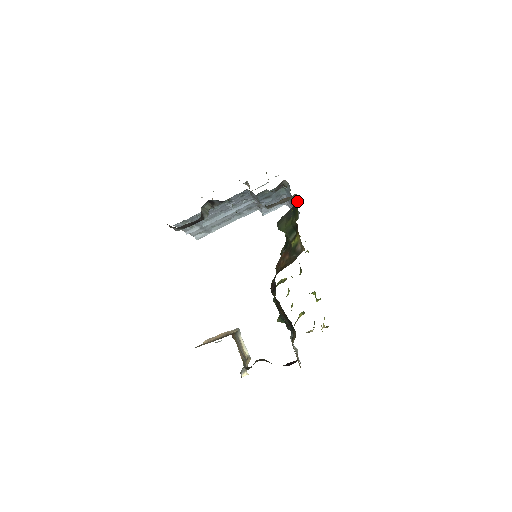
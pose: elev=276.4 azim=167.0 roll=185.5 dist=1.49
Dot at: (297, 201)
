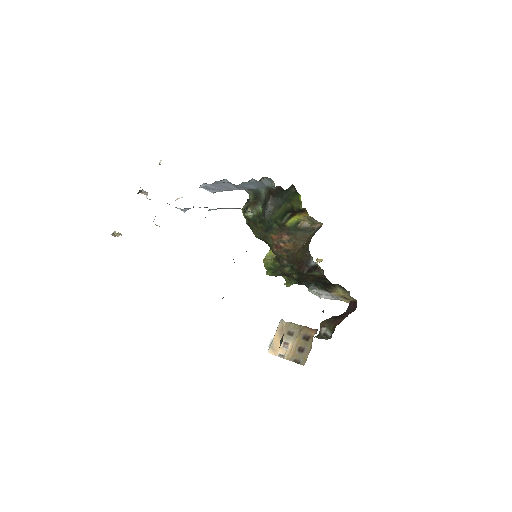
Dot at: (292, 190)
